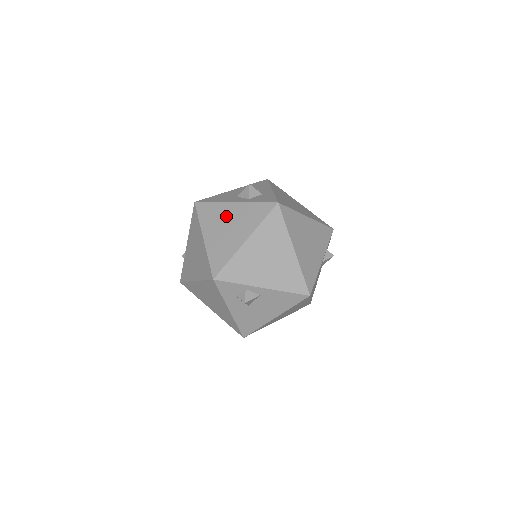
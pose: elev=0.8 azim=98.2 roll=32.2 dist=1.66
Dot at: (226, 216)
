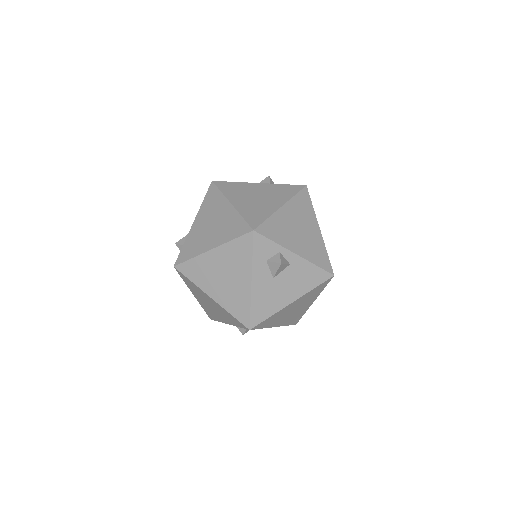
Dot at: (253, 190)
